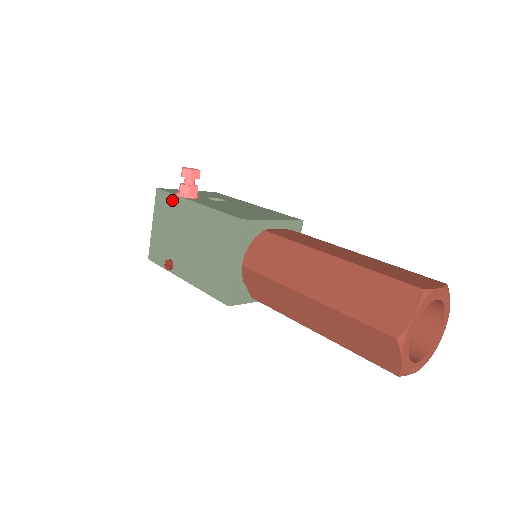
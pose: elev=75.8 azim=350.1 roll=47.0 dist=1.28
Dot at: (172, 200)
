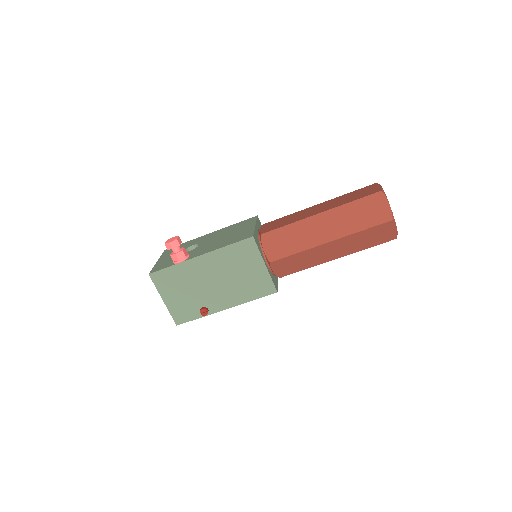
Dot at: (174, 270)
